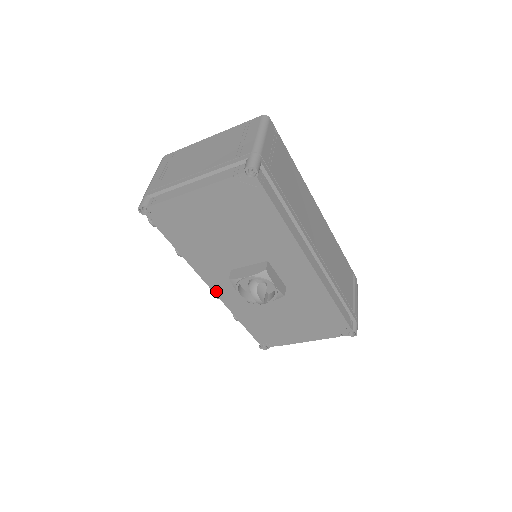
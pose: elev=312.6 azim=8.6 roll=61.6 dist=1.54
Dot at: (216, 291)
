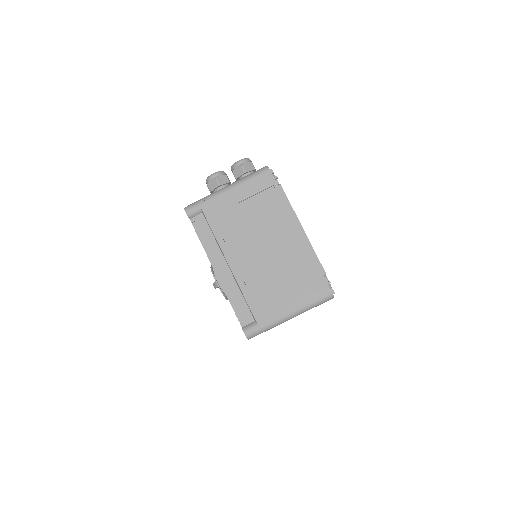
Dot at: occluded
